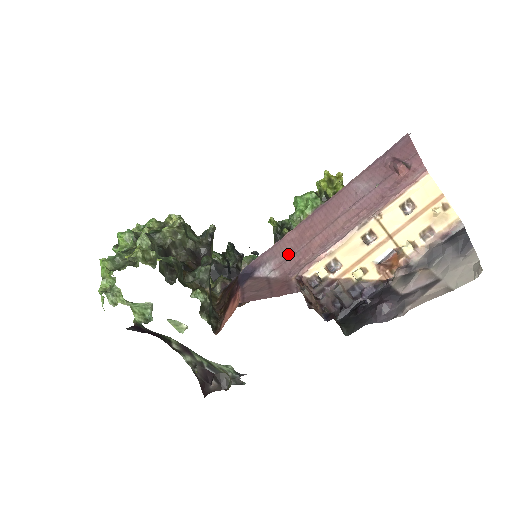
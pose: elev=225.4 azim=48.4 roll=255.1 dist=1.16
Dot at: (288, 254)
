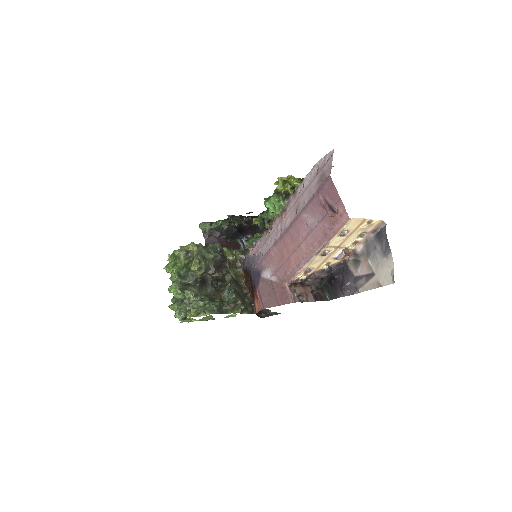
Dot at: (277, 265)
